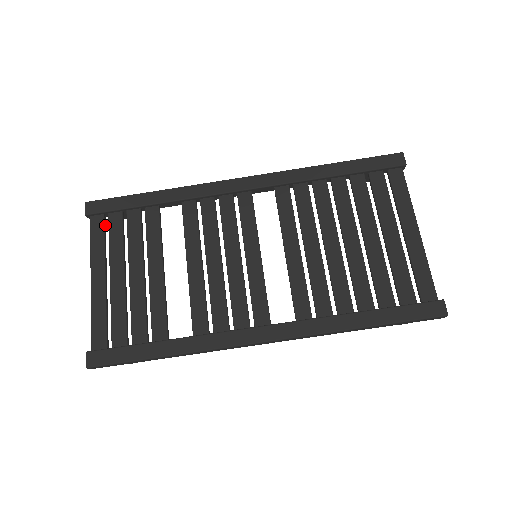
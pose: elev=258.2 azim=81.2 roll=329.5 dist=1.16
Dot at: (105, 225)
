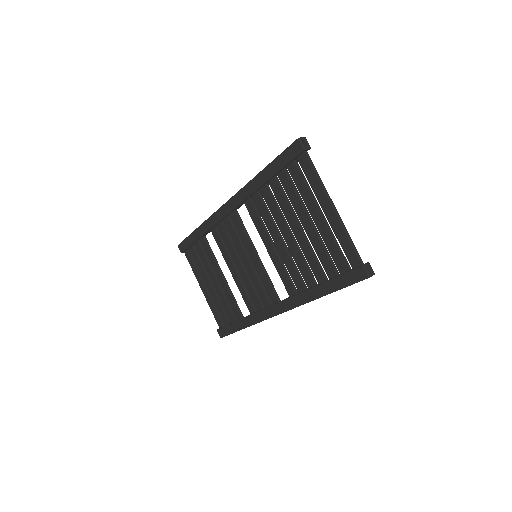
Dot at: (192, 255)
